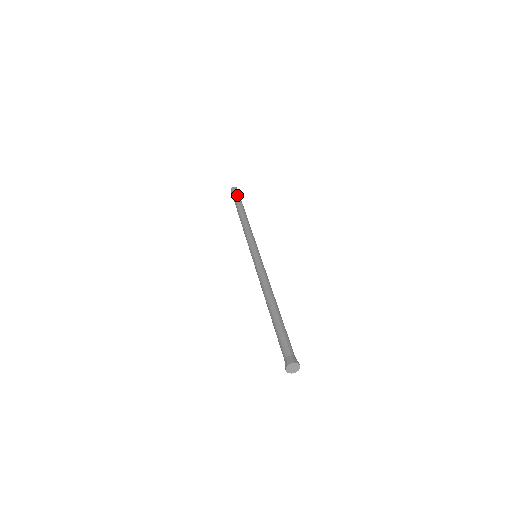
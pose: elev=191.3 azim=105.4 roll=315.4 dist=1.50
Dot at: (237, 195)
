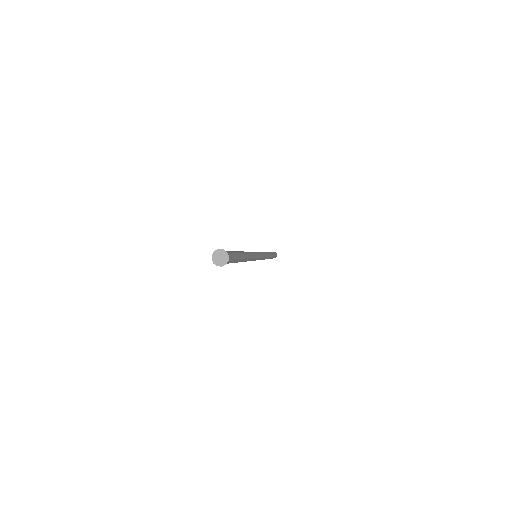
Dot at: occluded
